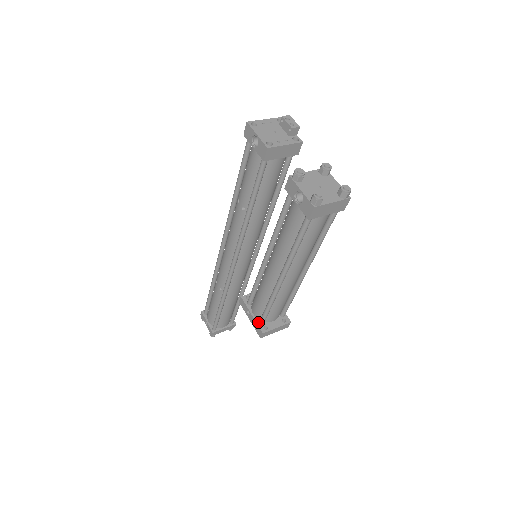
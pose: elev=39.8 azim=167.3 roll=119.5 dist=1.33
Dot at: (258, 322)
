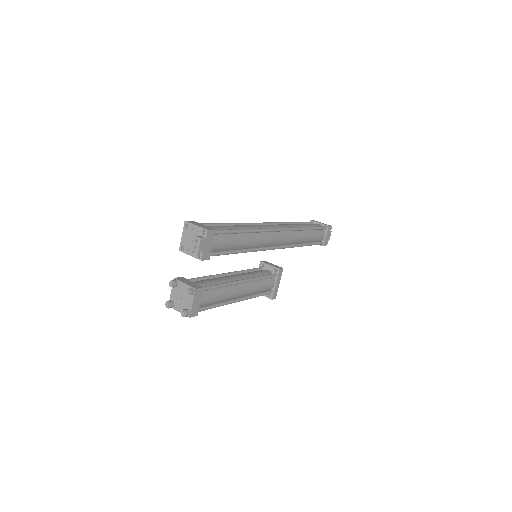
Dot at: occluded
